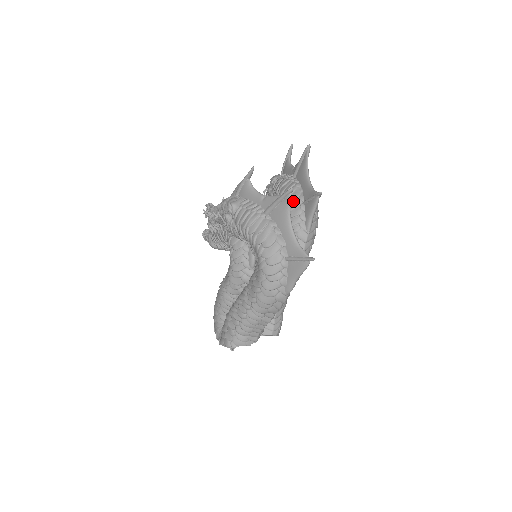
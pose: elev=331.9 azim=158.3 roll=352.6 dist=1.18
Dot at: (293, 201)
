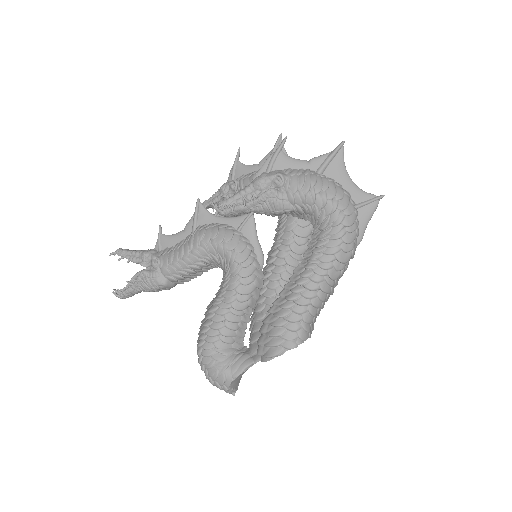
Dot at: occluded
